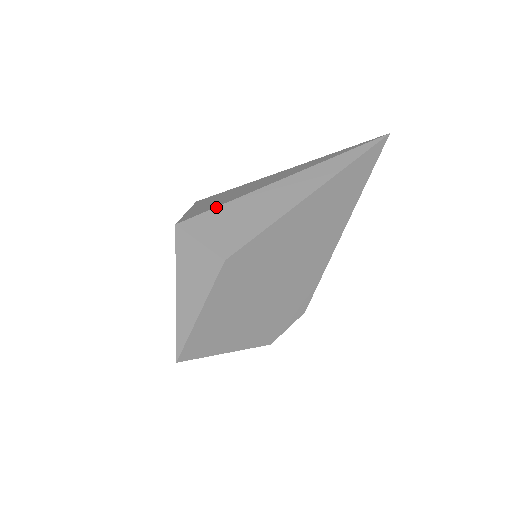
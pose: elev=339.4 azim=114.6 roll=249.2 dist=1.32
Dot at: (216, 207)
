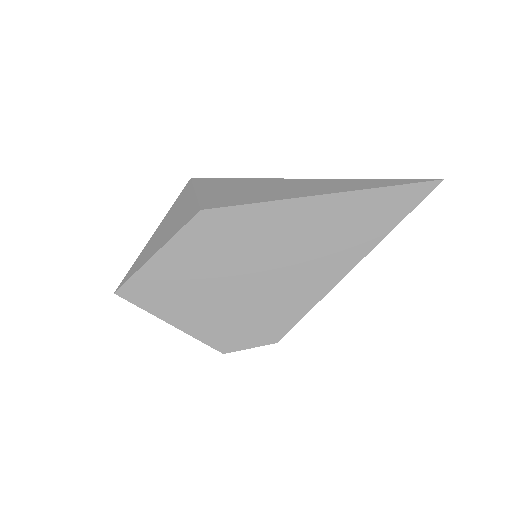
Dot at: (233, 178)
